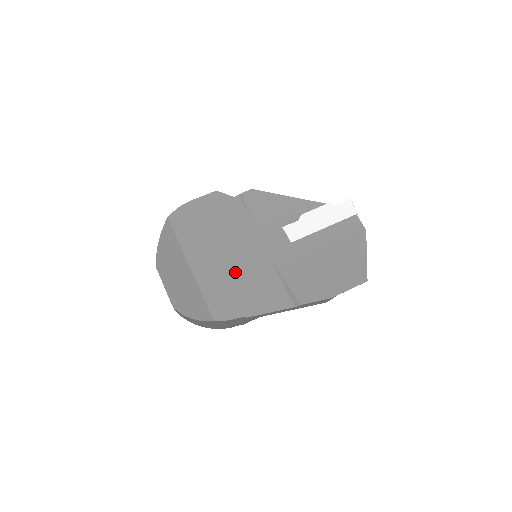
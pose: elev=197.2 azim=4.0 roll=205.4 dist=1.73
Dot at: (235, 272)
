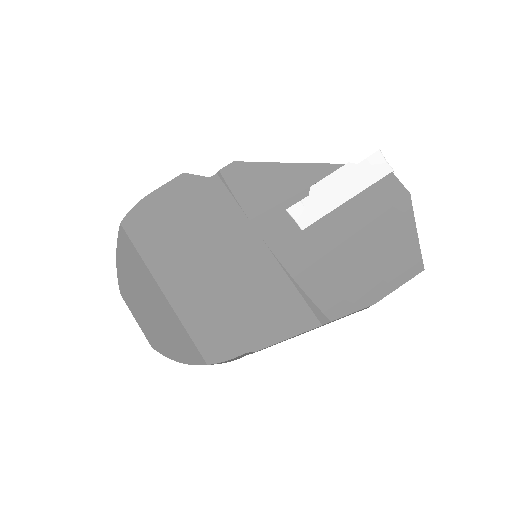
Dot at: (227, 287)
